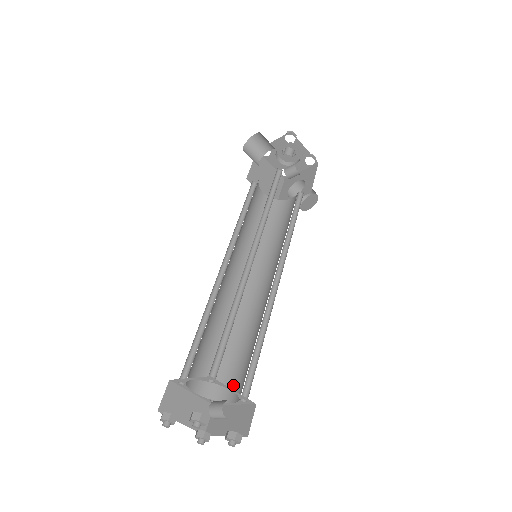
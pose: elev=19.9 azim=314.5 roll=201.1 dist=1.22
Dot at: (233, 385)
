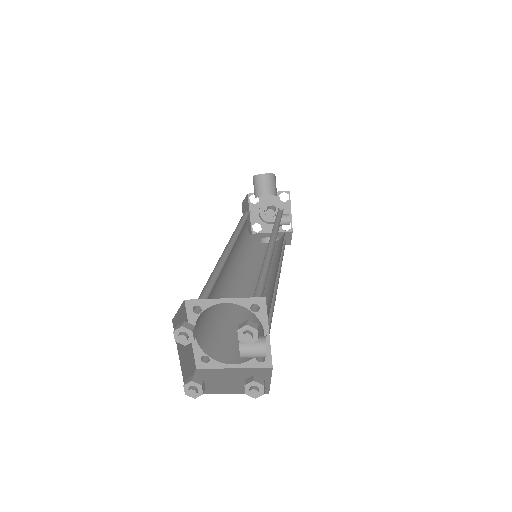
Dot at: (231, 350)
